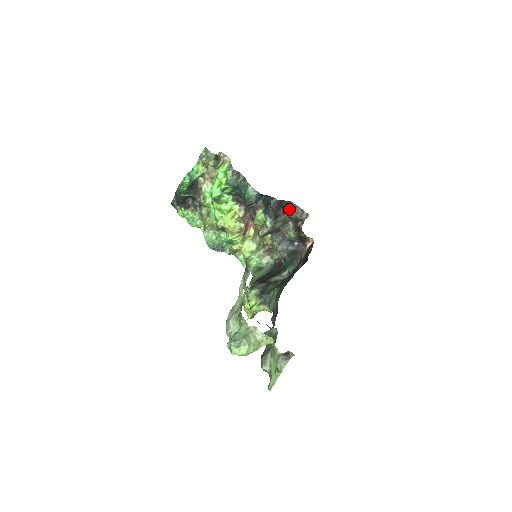
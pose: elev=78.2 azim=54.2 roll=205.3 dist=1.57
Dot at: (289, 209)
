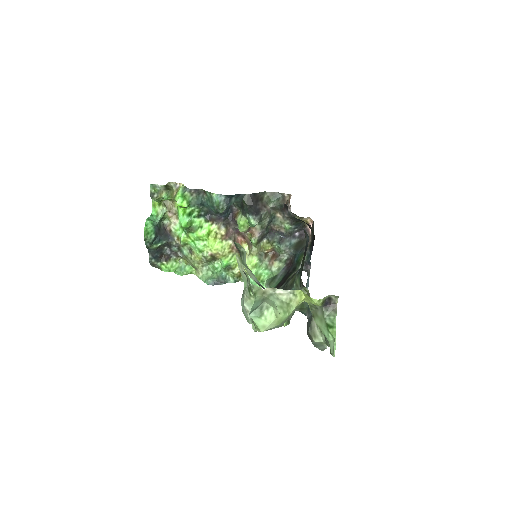
Dot at: (268, 200)
